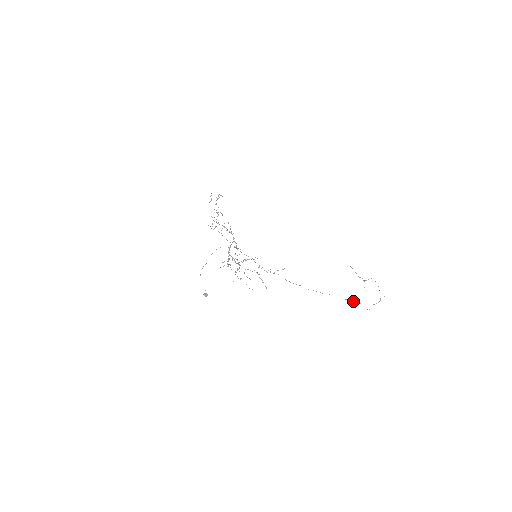
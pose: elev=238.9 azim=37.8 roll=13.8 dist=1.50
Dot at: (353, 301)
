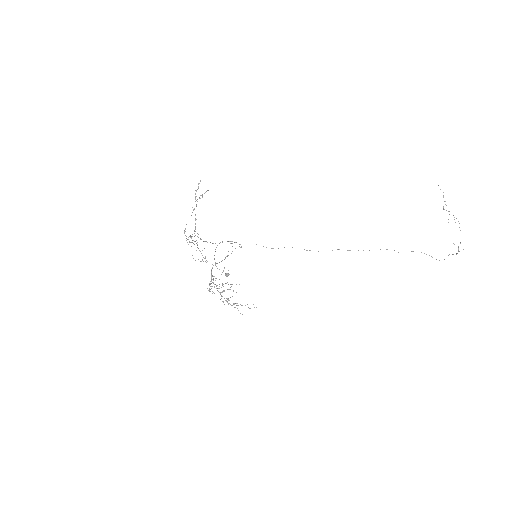
Dot at: occluded
